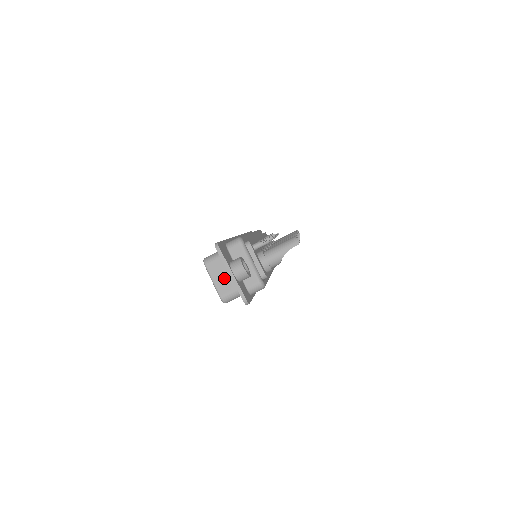
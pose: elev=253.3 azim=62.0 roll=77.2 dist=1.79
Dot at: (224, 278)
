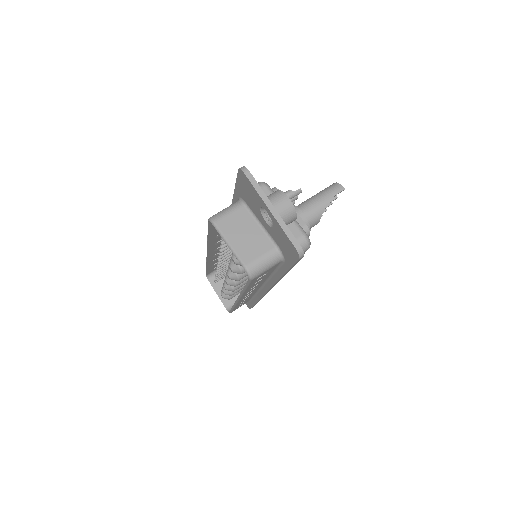
Dot at: (247, 238)
